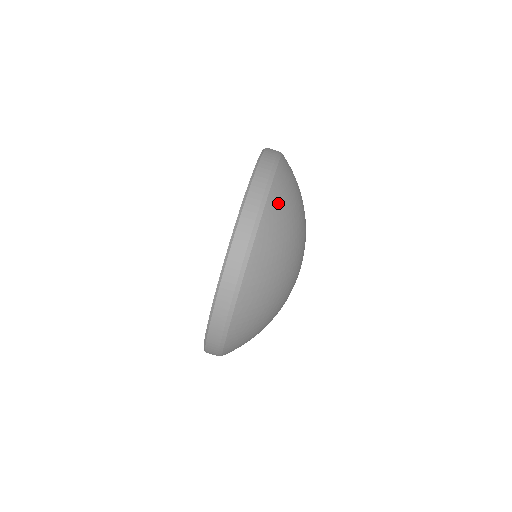
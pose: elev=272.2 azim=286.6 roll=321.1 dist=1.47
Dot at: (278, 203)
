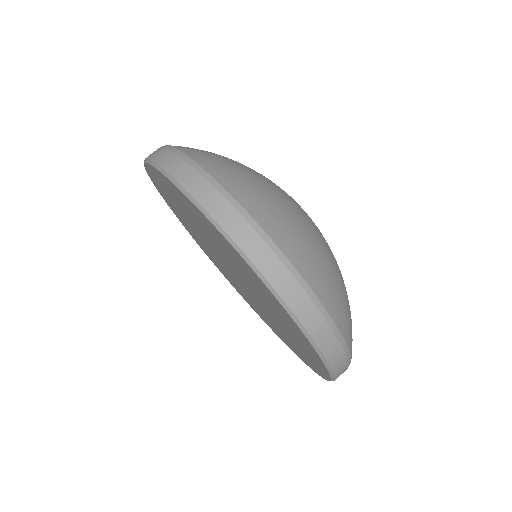
Dot at: occluded
